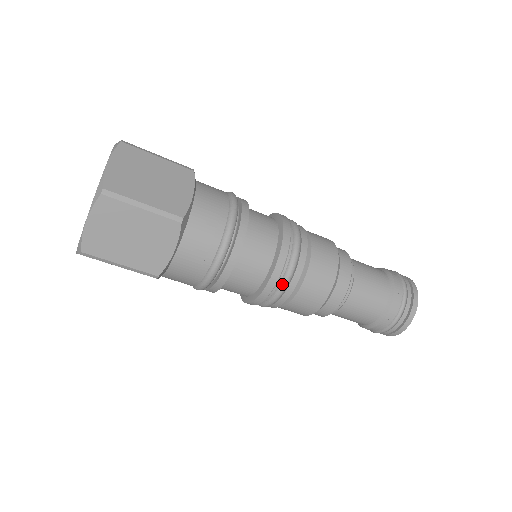
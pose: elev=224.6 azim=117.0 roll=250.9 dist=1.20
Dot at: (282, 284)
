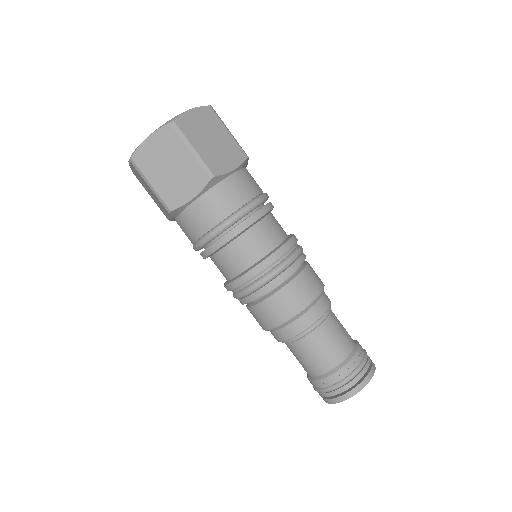
Dot at: (293, 254)
